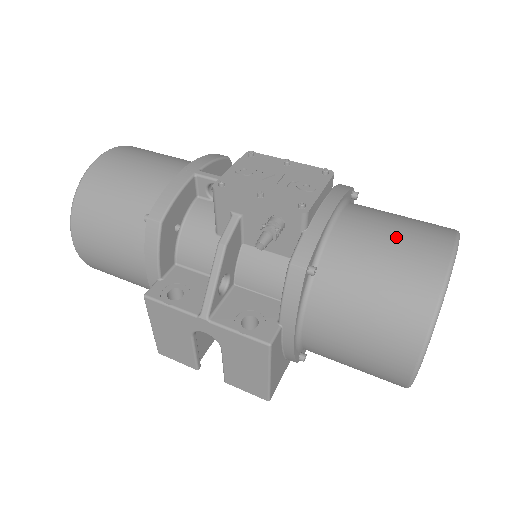
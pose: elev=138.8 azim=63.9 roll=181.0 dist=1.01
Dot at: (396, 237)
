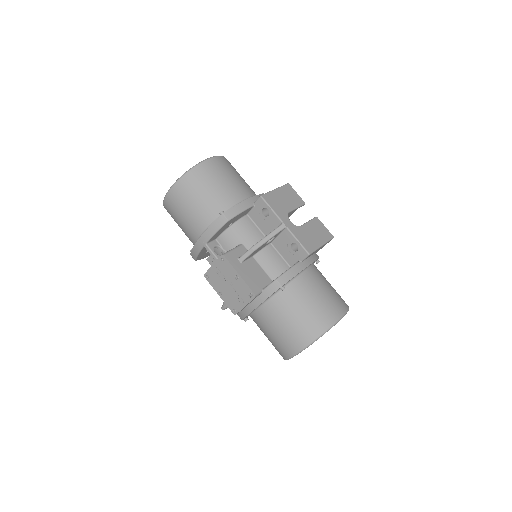
Dot at: (275, 335)
